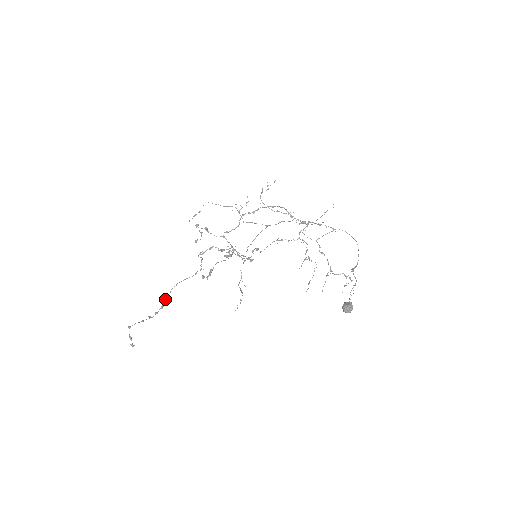
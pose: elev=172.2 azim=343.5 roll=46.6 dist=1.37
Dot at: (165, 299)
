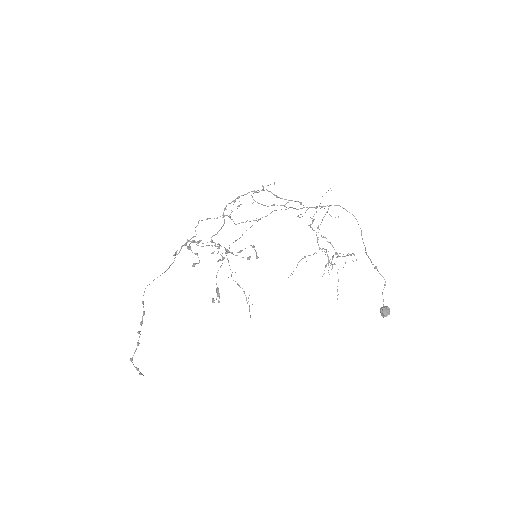
Dot at: (143, 304)
